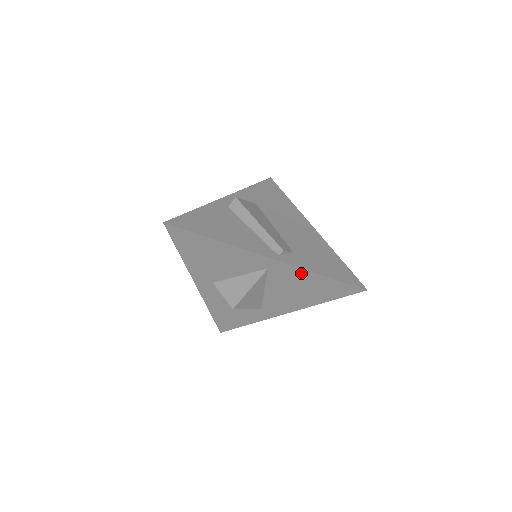
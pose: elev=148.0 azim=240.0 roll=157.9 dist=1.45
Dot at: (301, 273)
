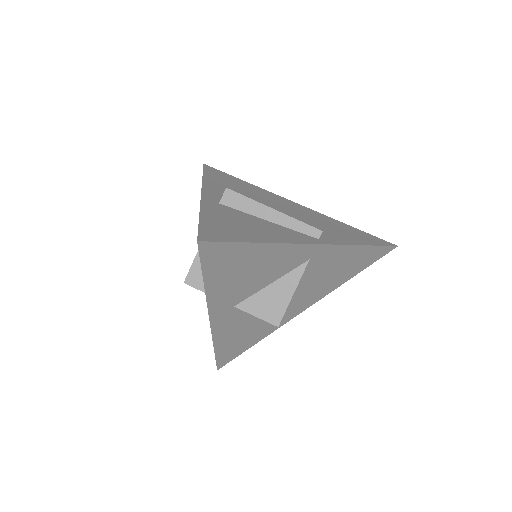
Dot at: (343, 251)
